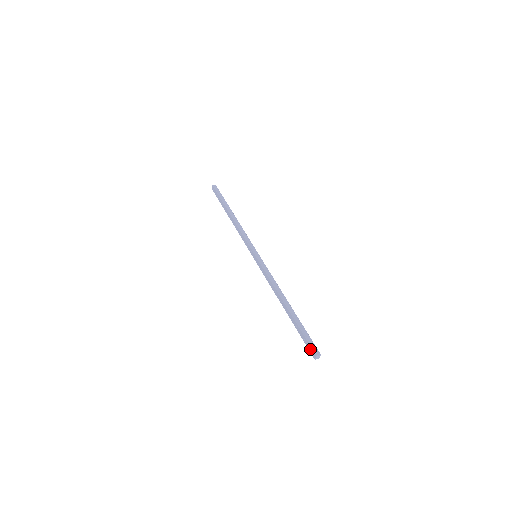
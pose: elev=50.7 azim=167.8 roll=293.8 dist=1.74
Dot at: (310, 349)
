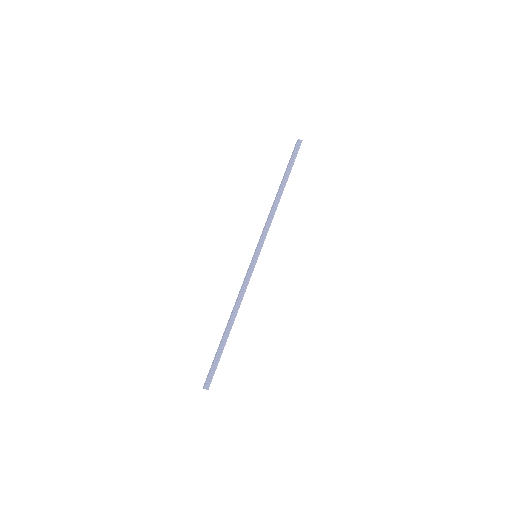
Dot at: (207, 378)
